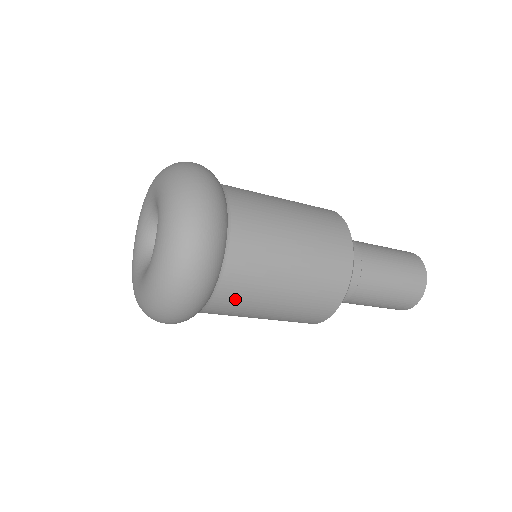
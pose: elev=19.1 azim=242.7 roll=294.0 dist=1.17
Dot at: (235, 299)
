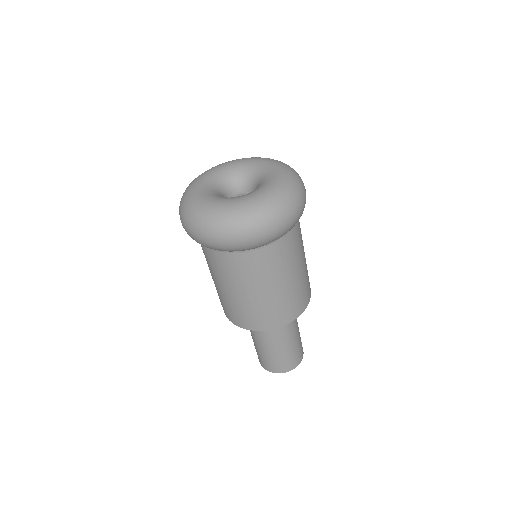
Dot at: occluded
